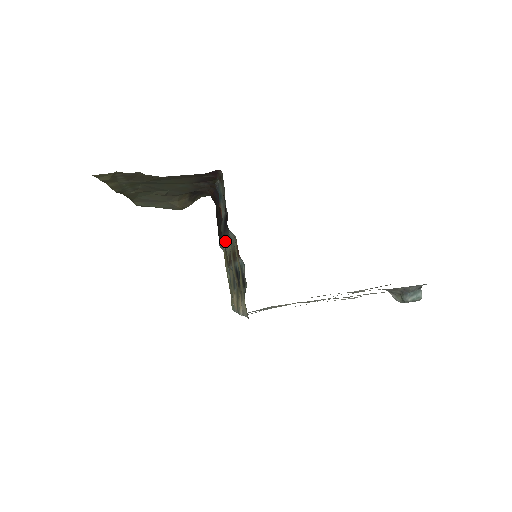
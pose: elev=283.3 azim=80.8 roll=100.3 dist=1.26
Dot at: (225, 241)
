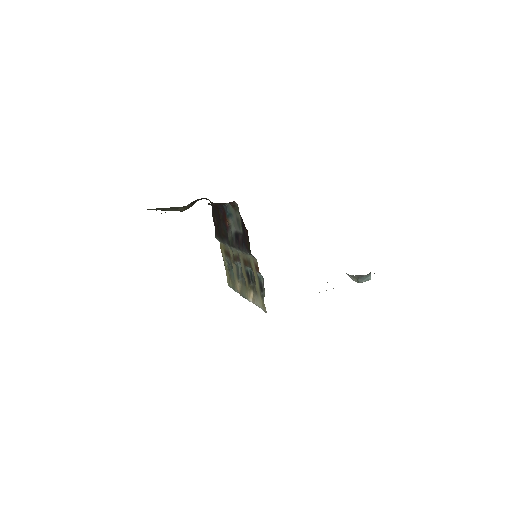
Dot at: occluded
